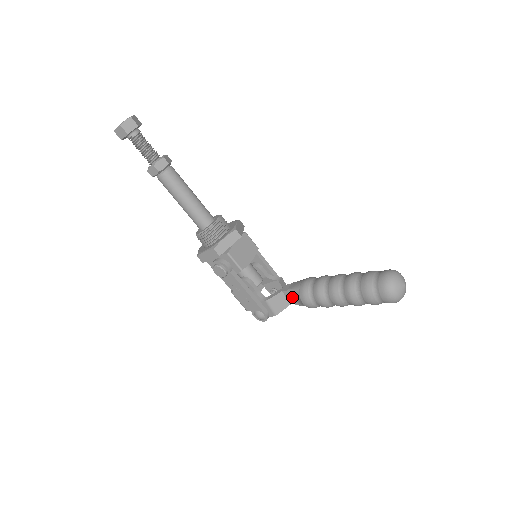
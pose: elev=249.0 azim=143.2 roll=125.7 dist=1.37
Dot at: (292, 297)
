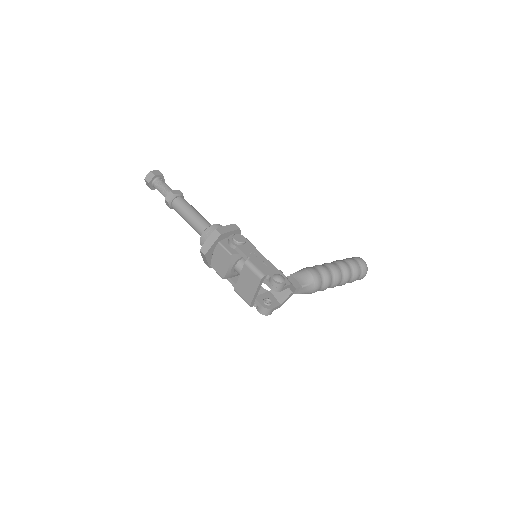
Dot at: (296, 278)
